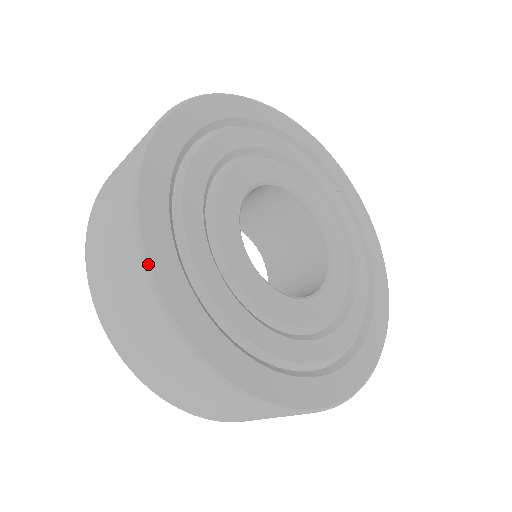
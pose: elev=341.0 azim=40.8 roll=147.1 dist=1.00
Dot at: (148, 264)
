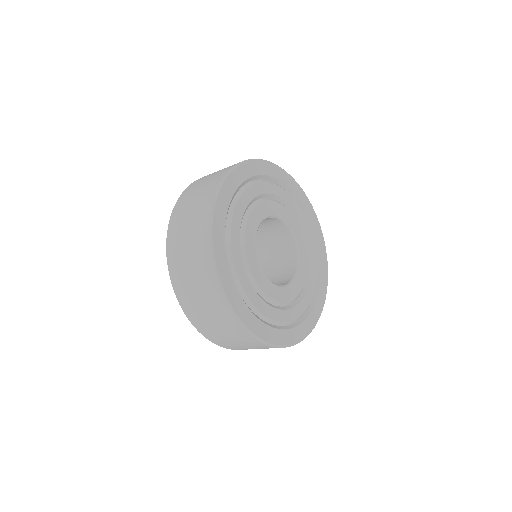
Dot at: (212, 238)
